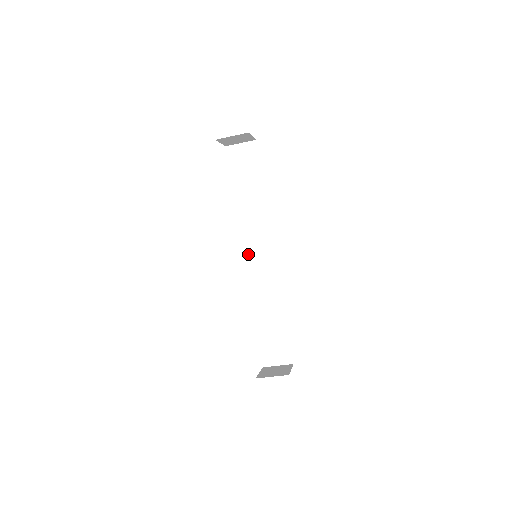
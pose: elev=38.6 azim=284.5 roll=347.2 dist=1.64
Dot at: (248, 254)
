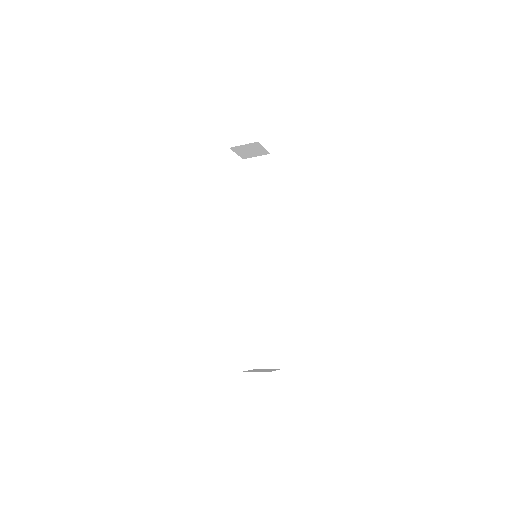
Dot at: (252, 257)
